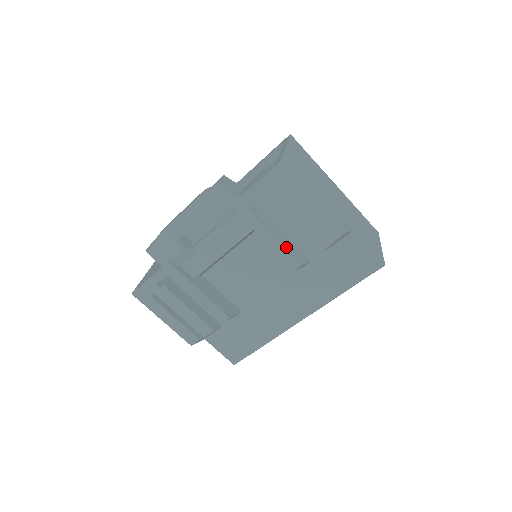
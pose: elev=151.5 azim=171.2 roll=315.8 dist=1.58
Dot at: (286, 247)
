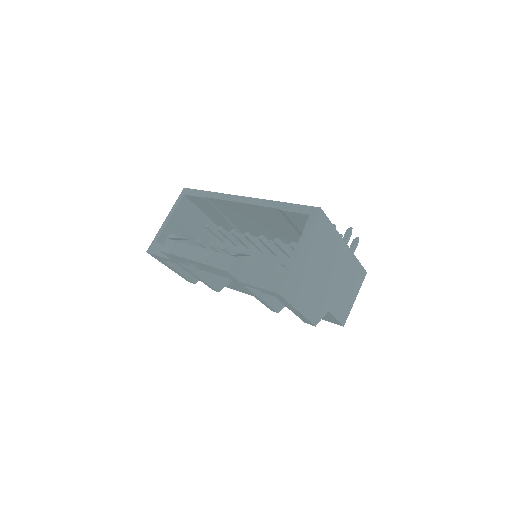
Dot at: (270, 304)
